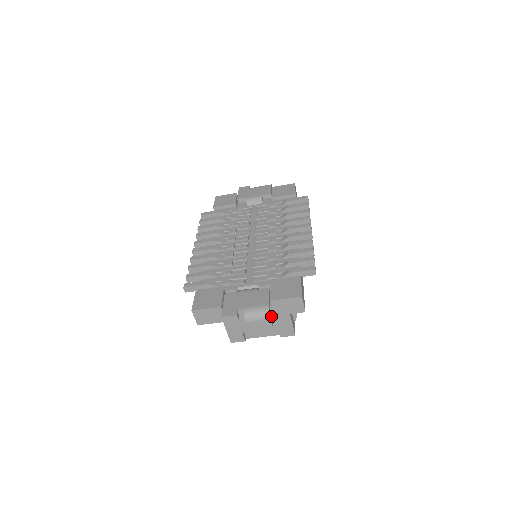
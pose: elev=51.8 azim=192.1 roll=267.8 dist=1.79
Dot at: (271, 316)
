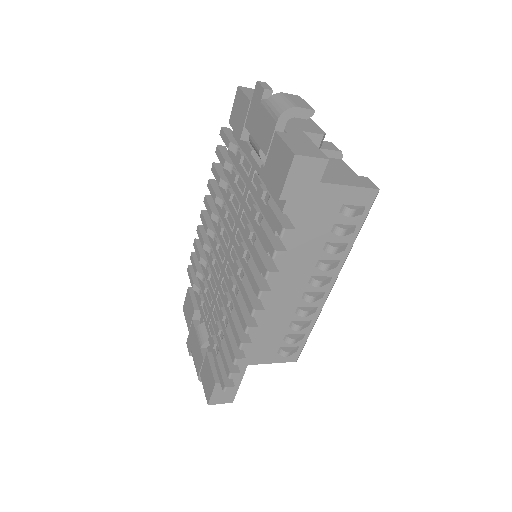
Dot at: occluded
